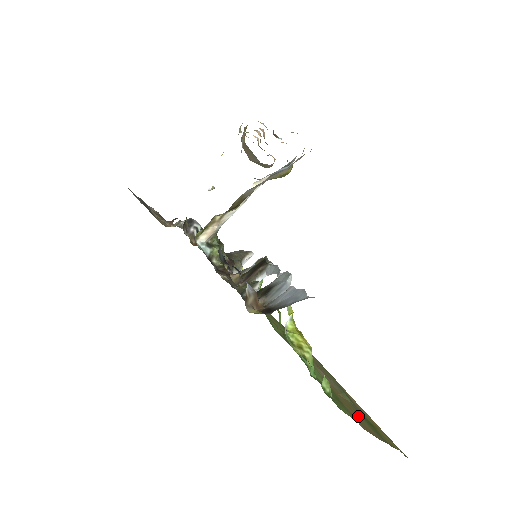
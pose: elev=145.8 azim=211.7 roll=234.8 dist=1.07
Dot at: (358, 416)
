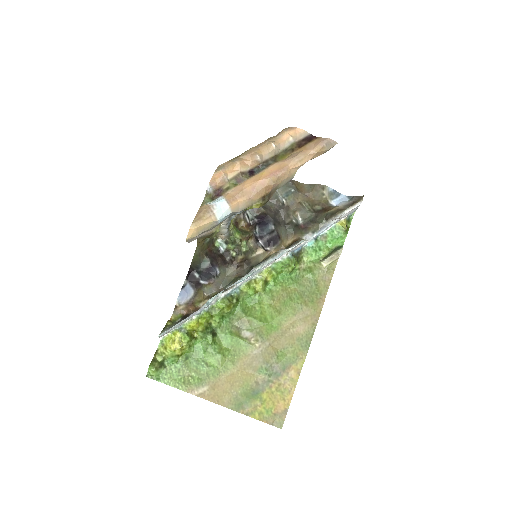
Dot at: (233, 388)
